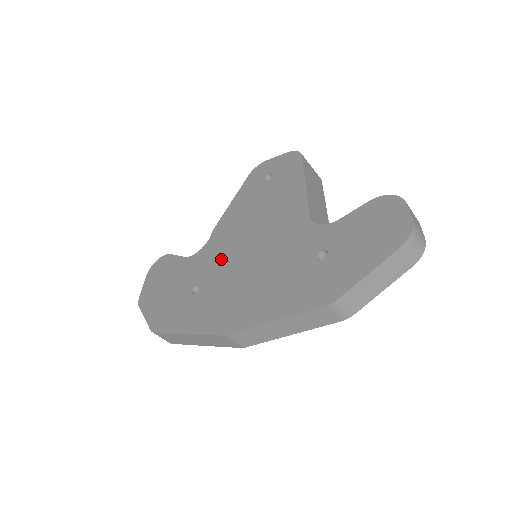
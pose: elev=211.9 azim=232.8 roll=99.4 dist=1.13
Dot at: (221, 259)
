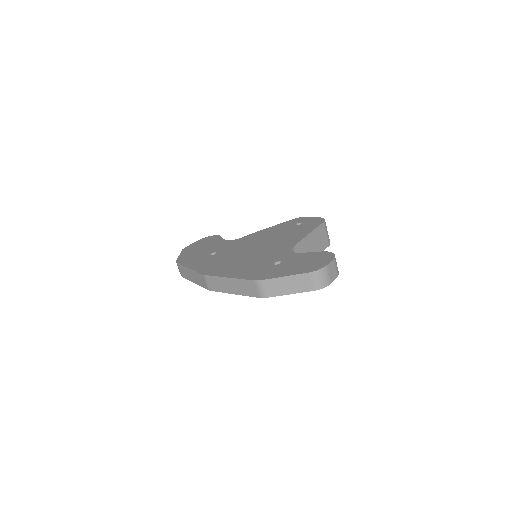
Dot at: (238, 247)
